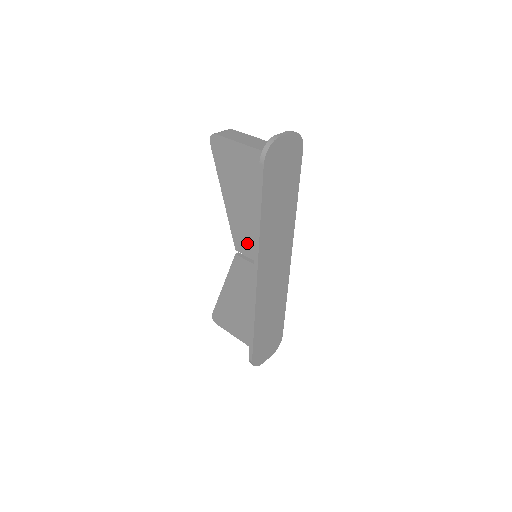
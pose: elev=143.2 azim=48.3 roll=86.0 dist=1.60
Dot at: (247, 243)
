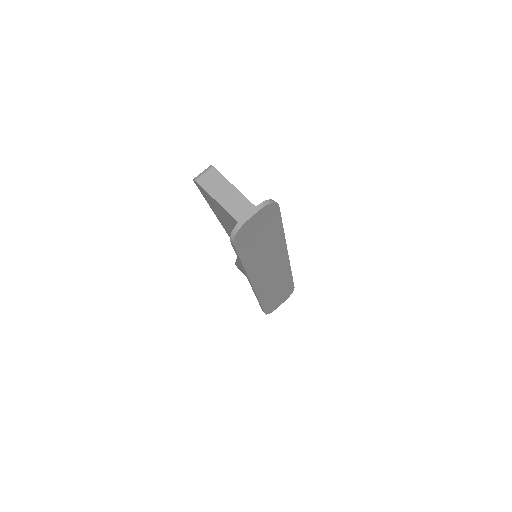
Dot at: occluded
